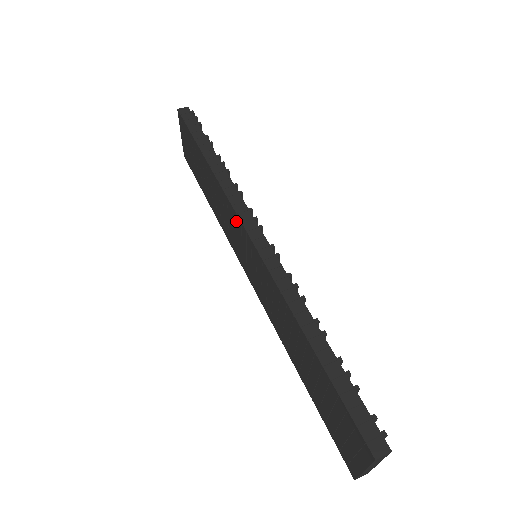
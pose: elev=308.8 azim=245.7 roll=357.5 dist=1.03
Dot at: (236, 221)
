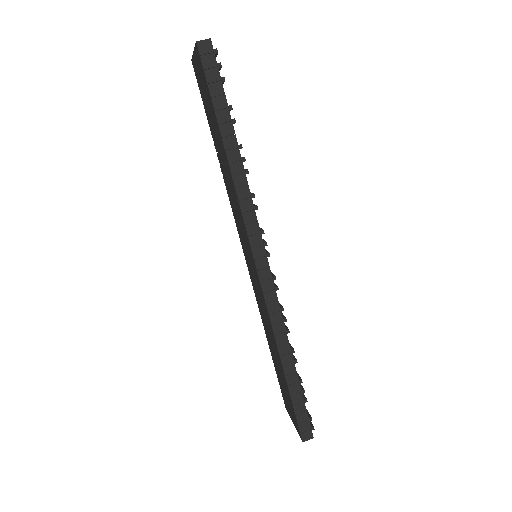
Dot at: (245, 234)
